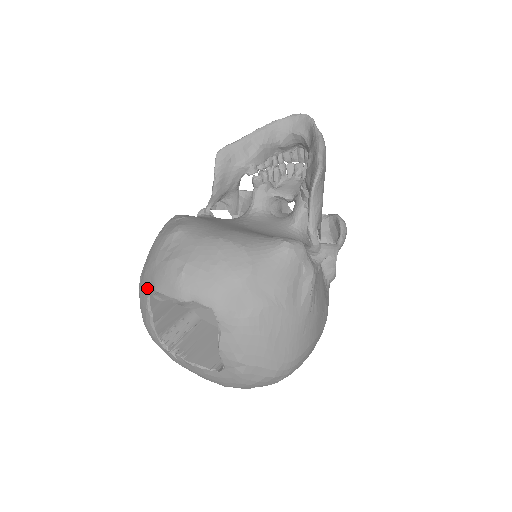
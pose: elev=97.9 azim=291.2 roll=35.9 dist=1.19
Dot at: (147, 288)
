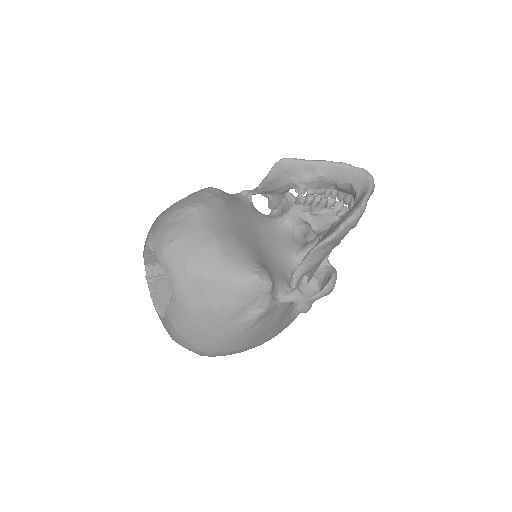
Dot at: (152, 230)
